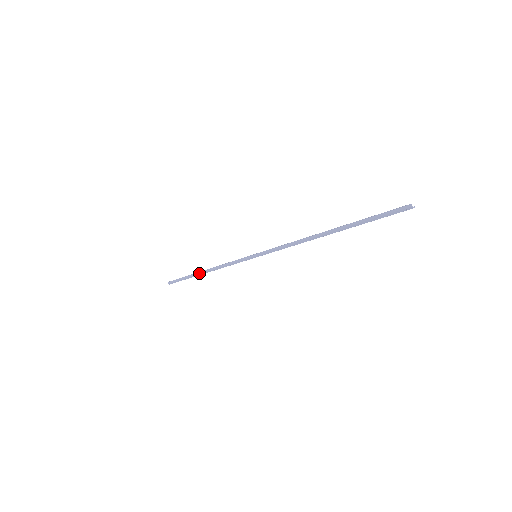
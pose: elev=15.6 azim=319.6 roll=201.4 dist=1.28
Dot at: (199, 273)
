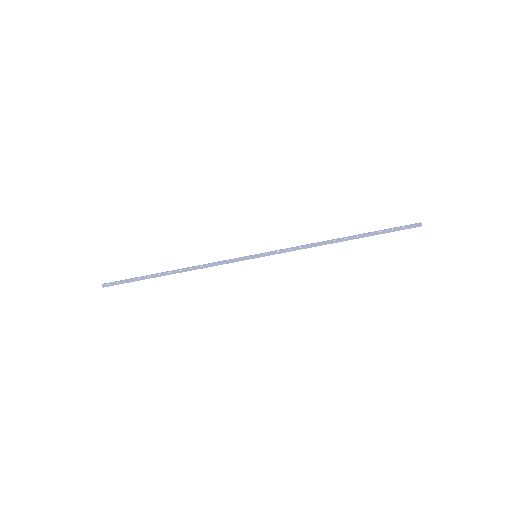
Dot at: (166, 271)
